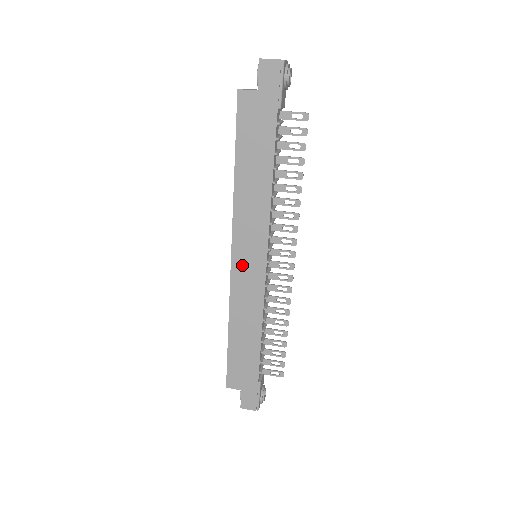
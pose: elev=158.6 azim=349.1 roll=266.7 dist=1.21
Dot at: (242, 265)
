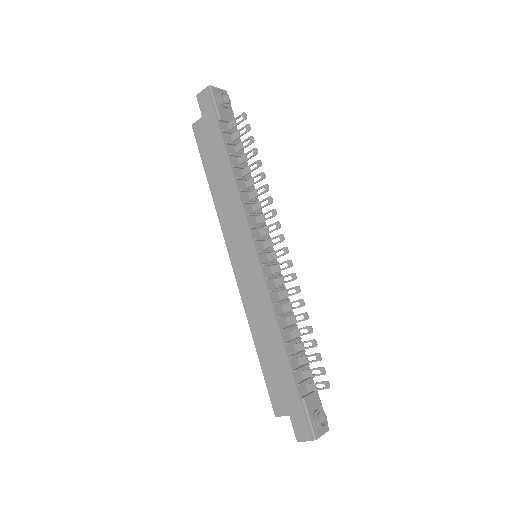
Dot at: (241, 266)
